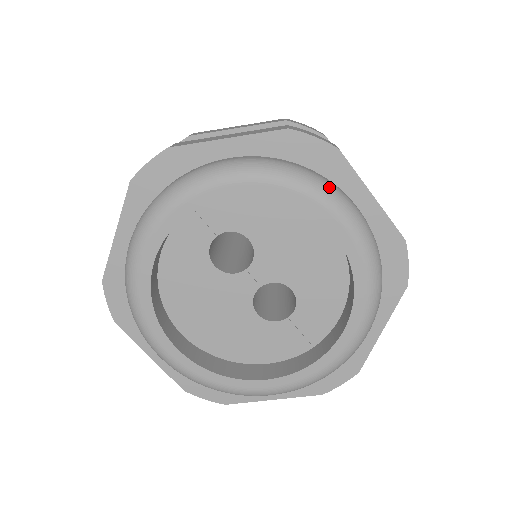
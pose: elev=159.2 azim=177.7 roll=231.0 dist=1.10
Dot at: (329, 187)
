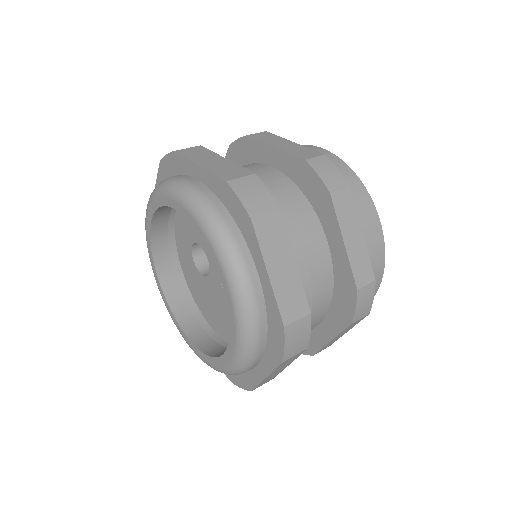
Dot at: (169, 181)
